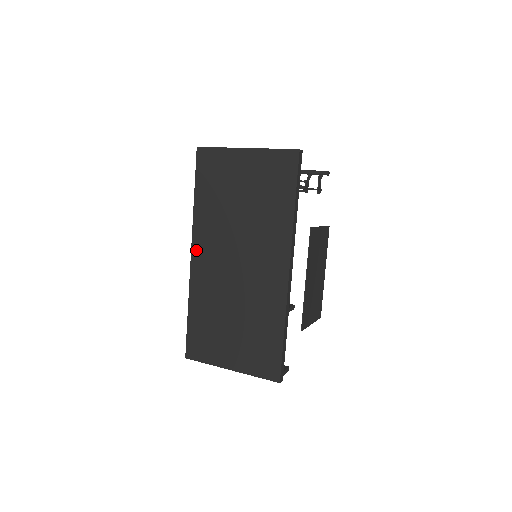
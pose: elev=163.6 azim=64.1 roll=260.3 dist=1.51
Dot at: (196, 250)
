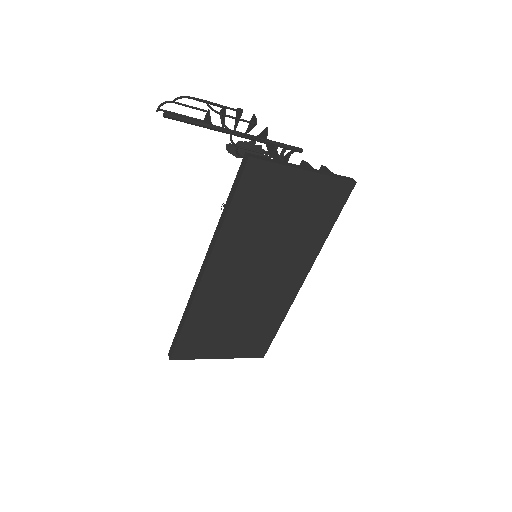
Dot at: (213, 266)
